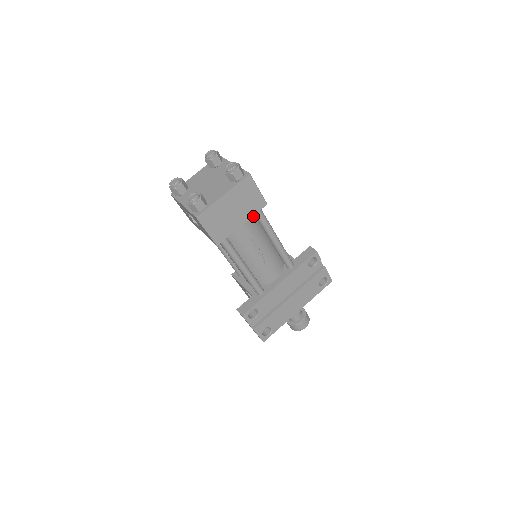
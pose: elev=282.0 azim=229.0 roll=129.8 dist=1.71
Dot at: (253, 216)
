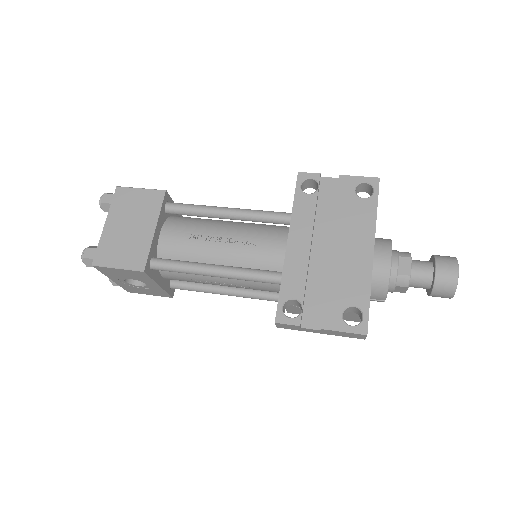
Dot at: (183, 219)
